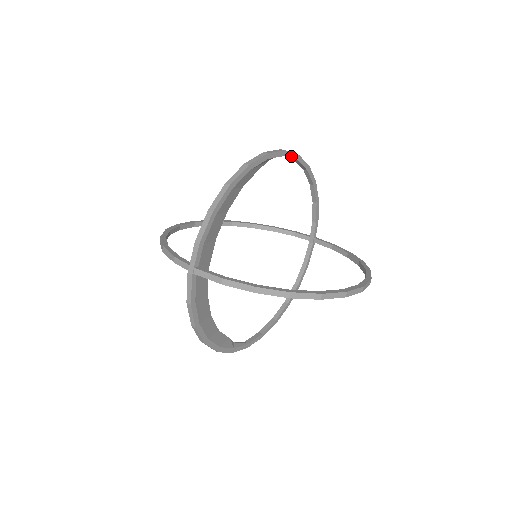
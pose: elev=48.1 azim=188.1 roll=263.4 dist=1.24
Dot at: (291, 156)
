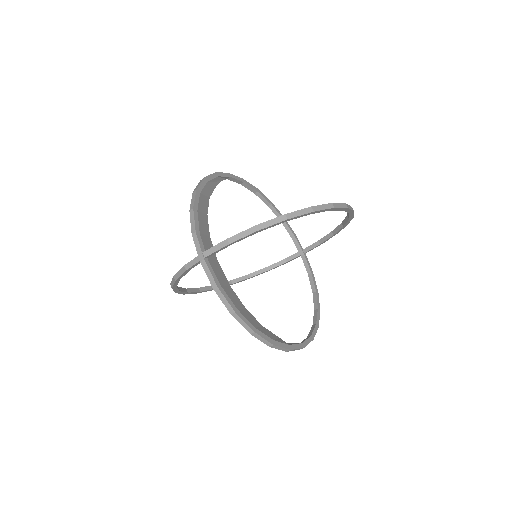
Dot at: (236, 178)
